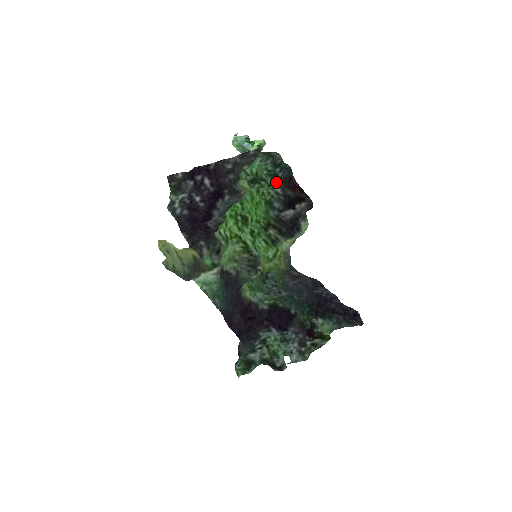
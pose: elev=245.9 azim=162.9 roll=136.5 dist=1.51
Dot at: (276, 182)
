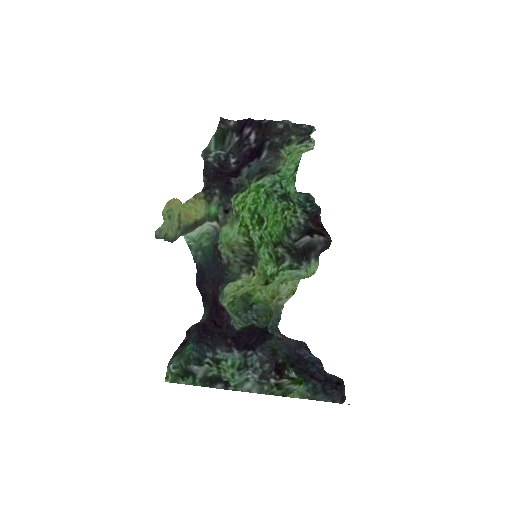
Dot at: (302, 213)
